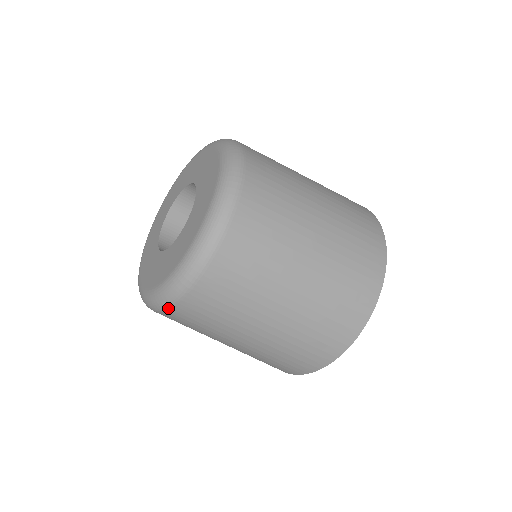
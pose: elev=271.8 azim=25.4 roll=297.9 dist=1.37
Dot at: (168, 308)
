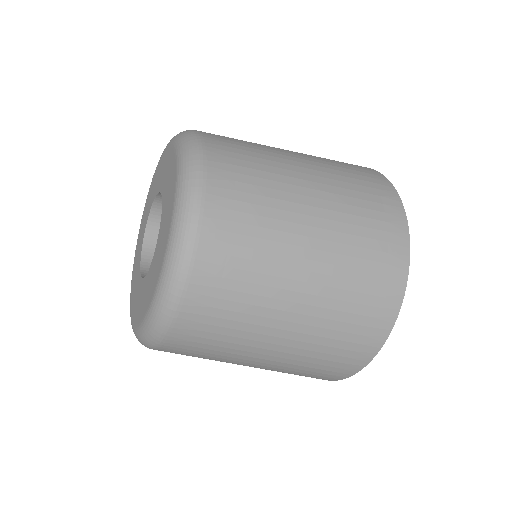
Dot at: (162, 341)
